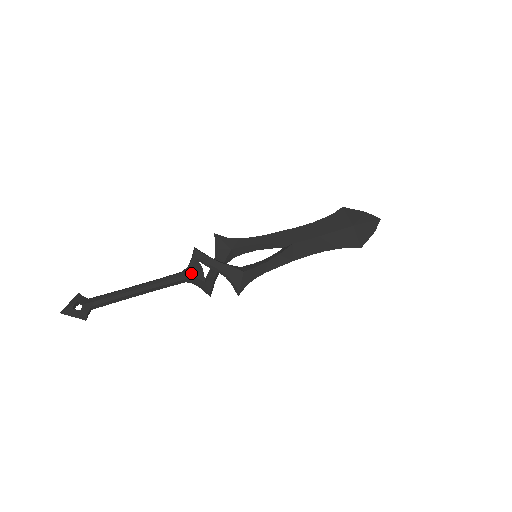
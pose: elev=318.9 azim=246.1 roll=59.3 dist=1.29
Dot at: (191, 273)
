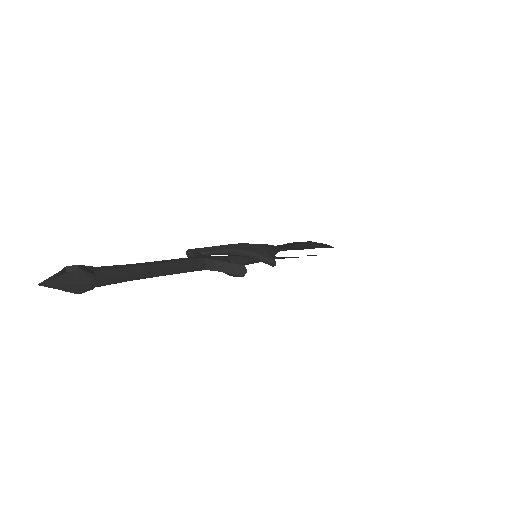
Dot at: (204, 257)
